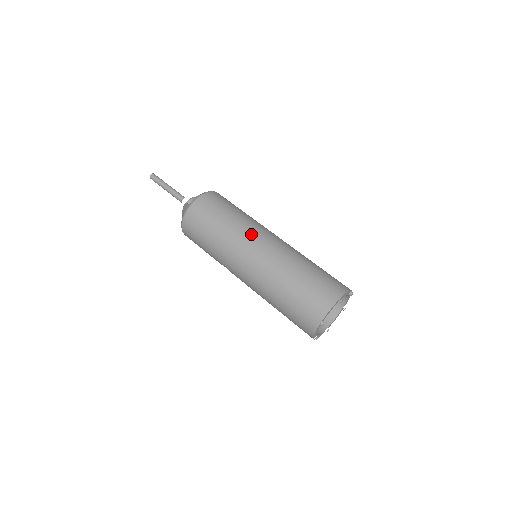
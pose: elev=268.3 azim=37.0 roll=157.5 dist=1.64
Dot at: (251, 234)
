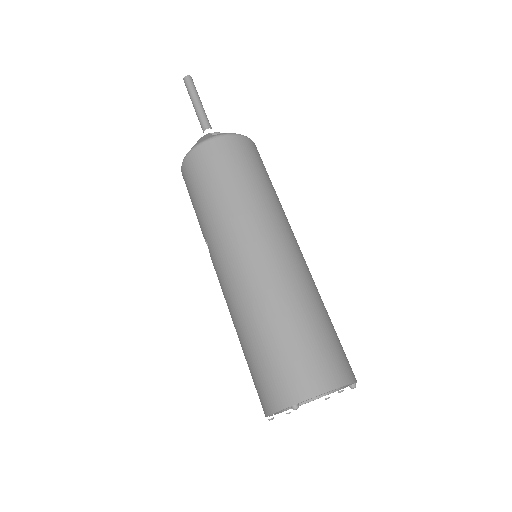
Dot at: (271, 223)
